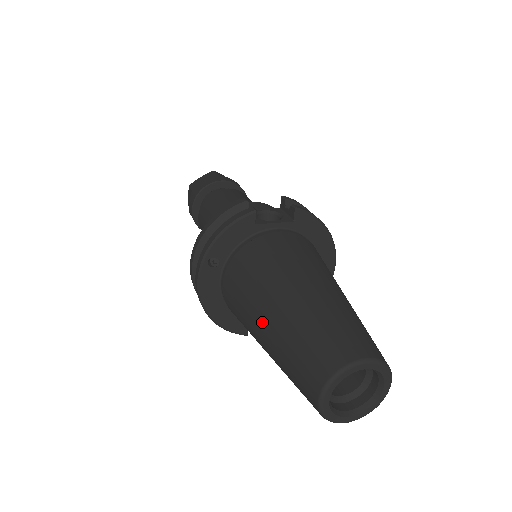
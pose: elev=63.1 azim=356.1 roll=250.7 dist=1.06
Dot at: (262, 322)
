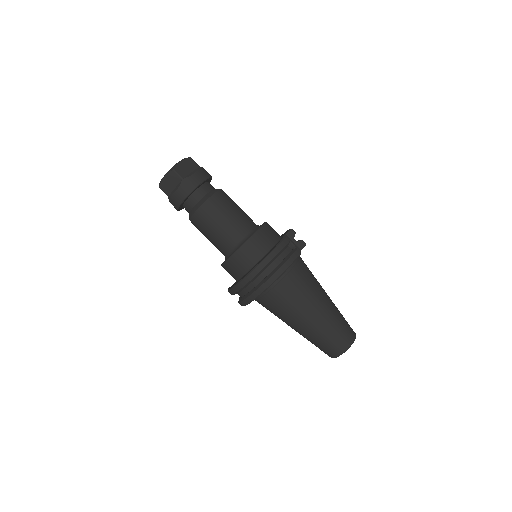
Dot at: (308, 319)
